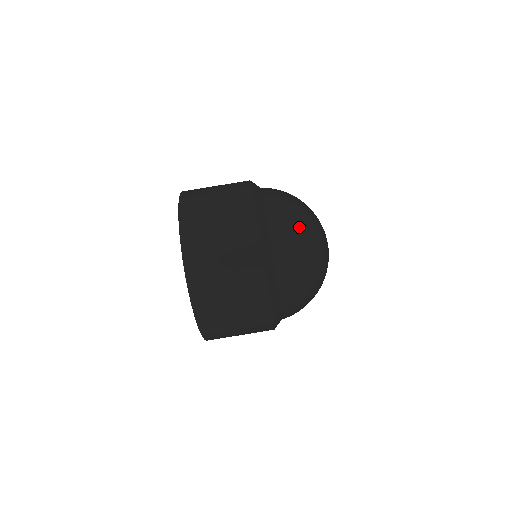
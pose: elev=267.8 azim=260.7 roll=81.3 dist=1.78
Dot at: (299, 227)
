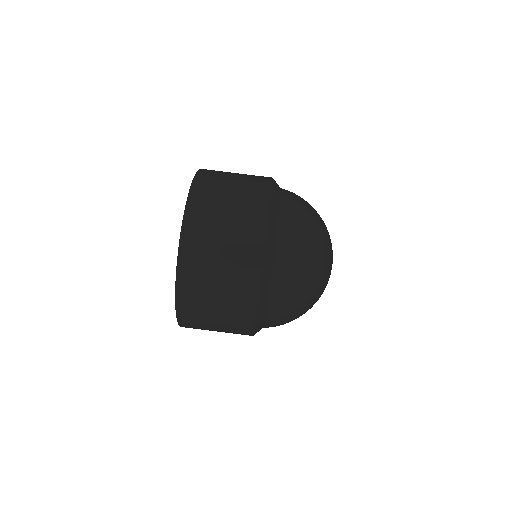
Dot at: (309, 208)
